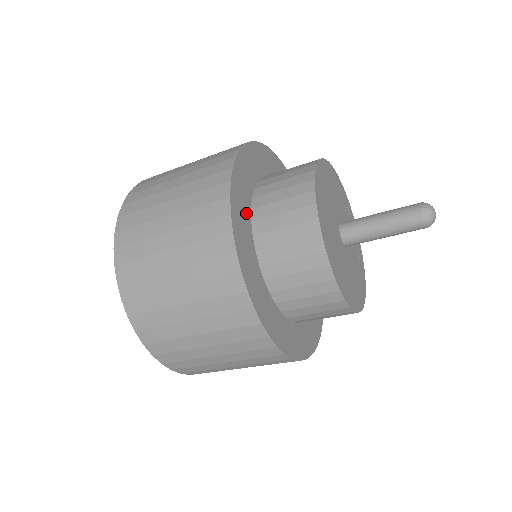
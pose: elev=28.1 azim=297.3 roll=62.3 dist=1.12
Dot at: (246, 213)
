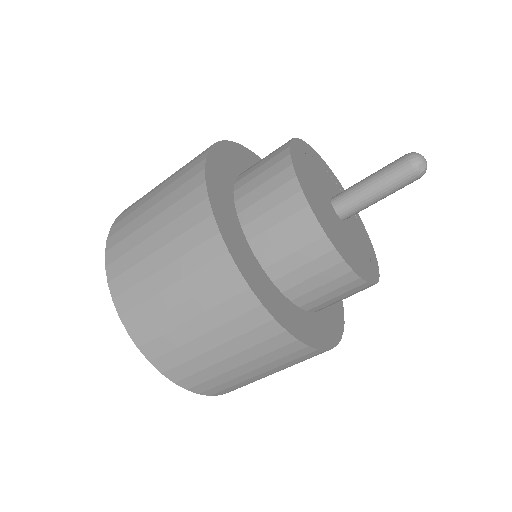
Dot at: occluded
